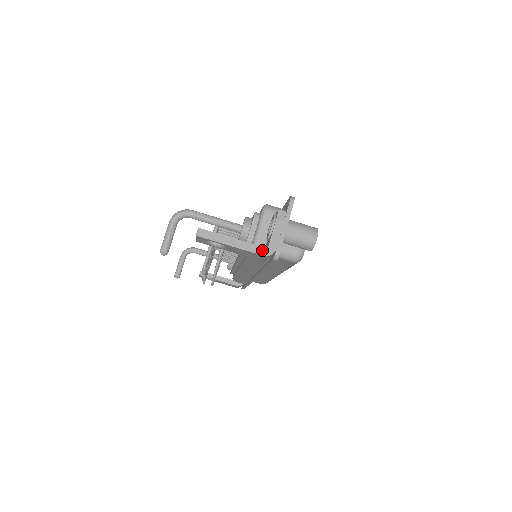
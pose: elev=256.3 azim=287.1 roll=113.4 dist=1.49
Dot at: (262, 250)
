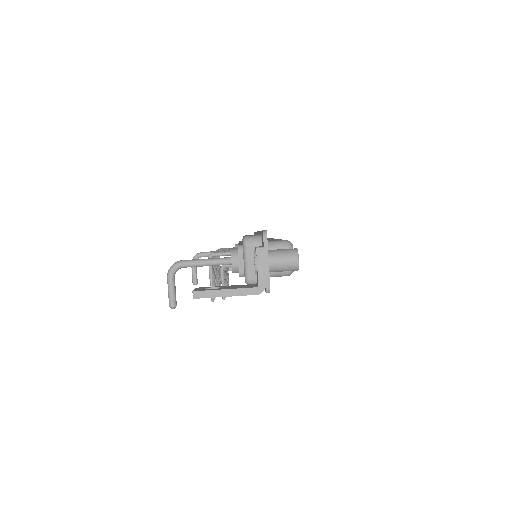
Dot at: (254, 290)
